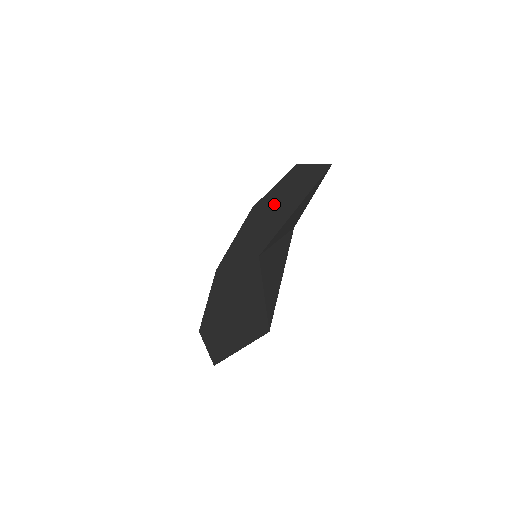
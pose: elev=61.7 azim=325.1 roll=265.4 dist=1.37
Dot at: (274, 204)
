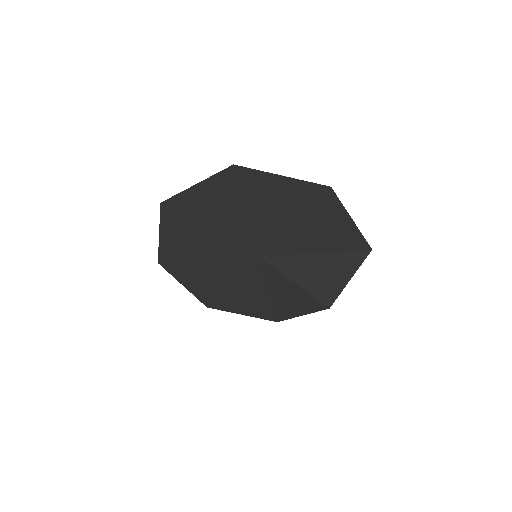
Dot at: (285, 212)
